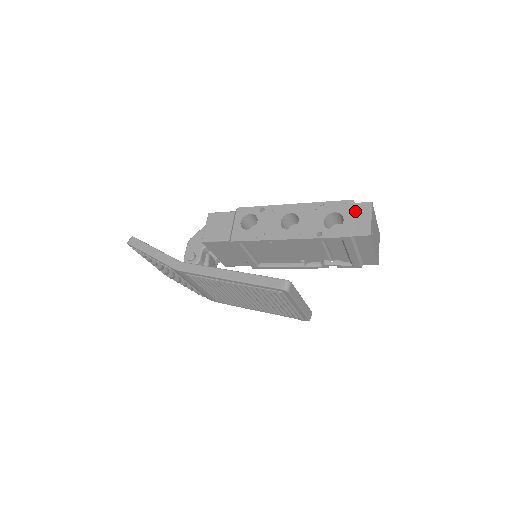
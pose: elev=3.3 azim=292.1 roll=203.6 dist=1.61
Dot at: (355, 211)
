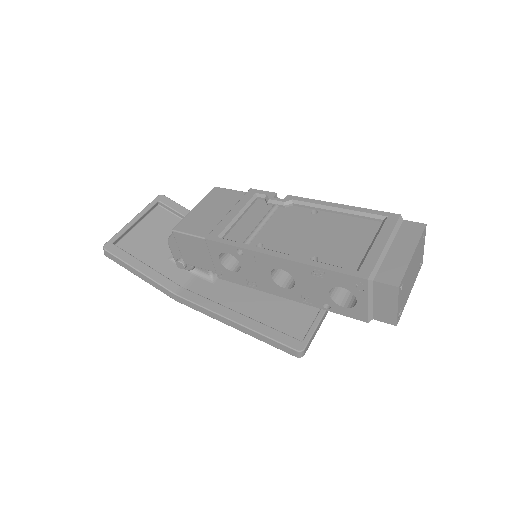
Dot at: (373, 292)
